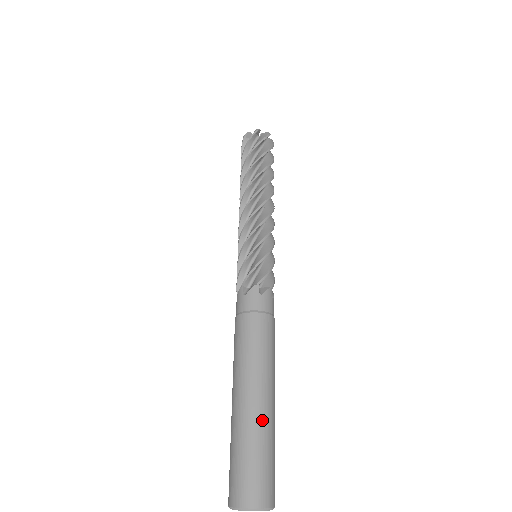
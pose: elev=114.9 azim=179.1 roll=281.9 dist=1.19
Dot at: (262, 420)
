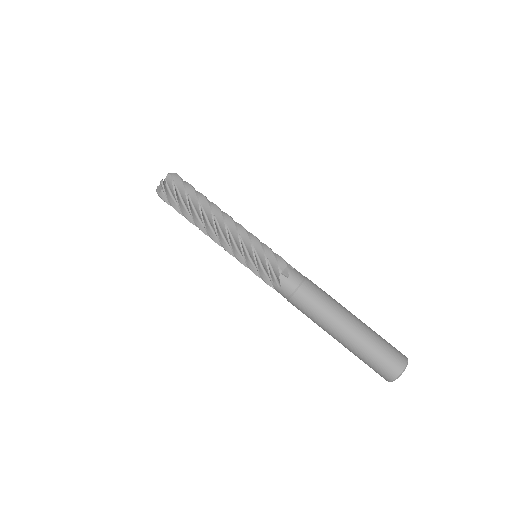
Dot at: (362, 334)
